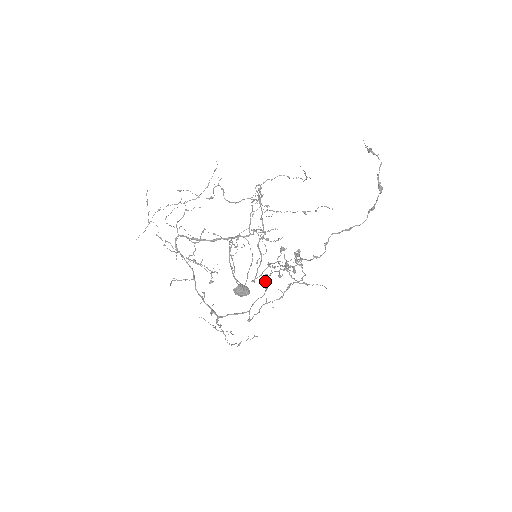
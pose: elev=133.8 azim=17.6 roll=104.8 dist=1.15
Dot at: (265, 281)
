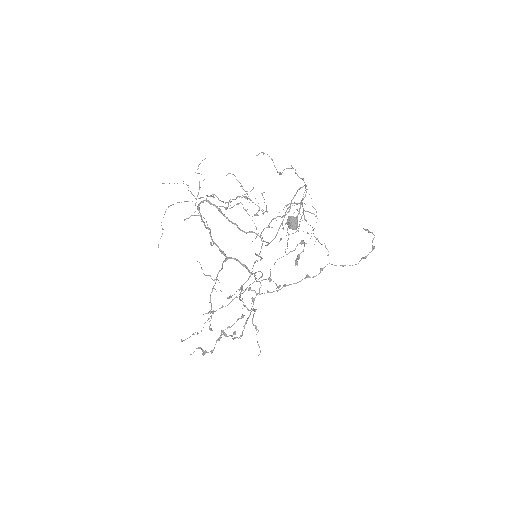
Dot at: (220, 308)
